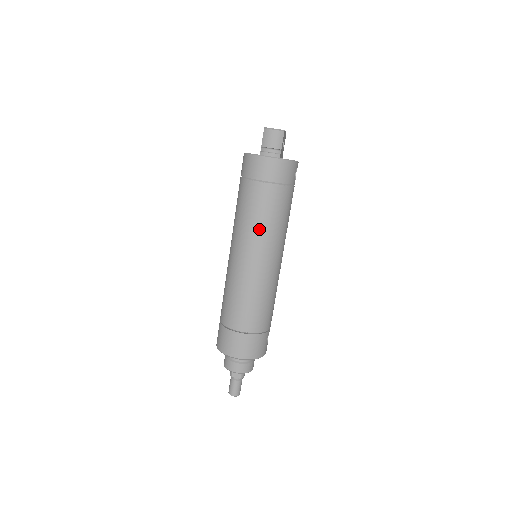
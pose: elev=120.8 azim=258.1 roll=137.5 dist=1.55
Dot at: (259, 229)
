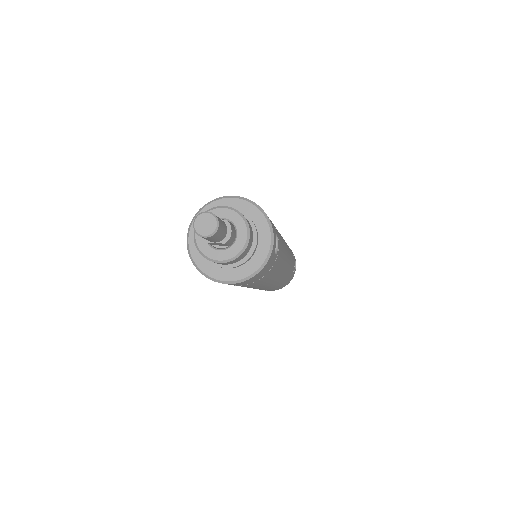
Dot at: occluded
